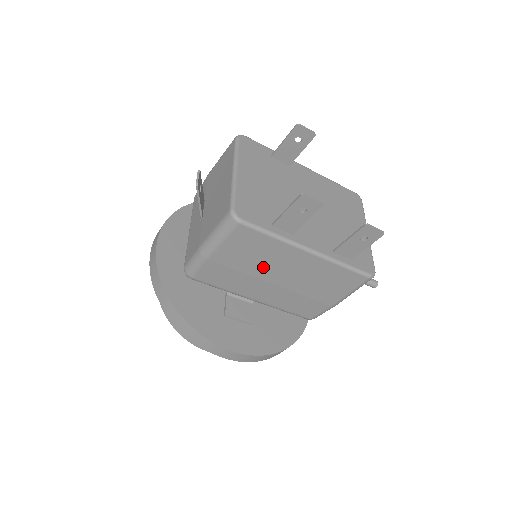
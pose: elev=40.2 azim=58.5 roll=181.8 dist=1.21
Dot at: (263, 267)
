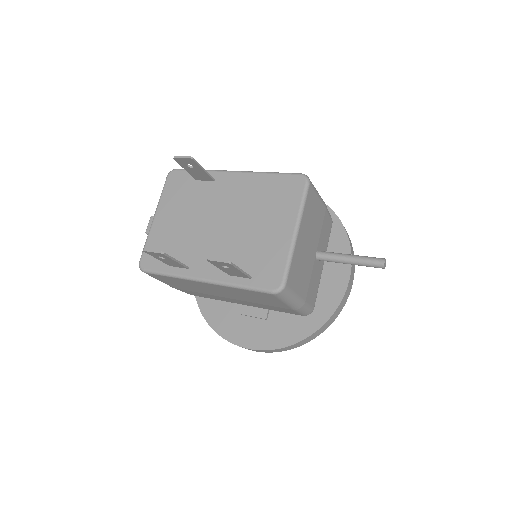
Dot at: (203, 290)
